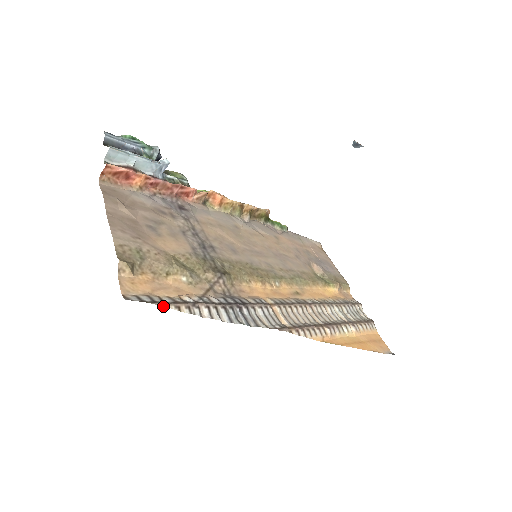
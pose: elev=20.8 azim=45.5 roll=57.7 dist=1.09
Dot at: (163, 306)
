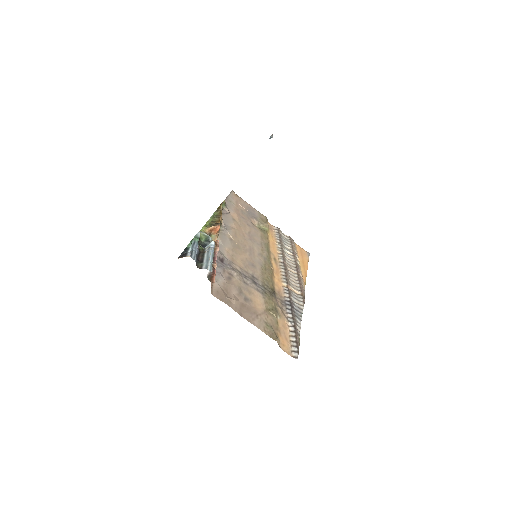
Dot at: (299, 345)
